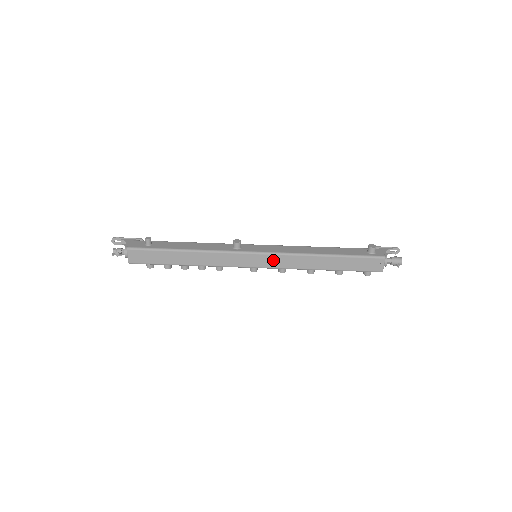
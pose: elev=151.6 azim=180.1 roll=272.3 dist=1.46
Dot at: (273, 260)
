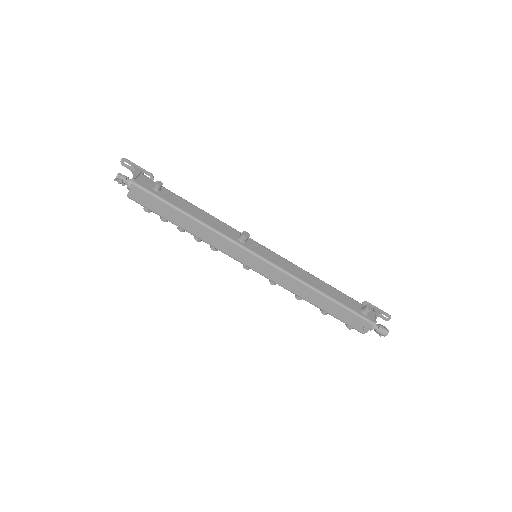
Dot at: (270, 271)
